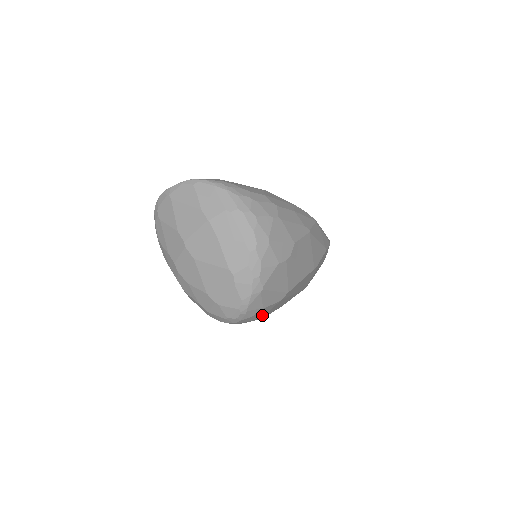
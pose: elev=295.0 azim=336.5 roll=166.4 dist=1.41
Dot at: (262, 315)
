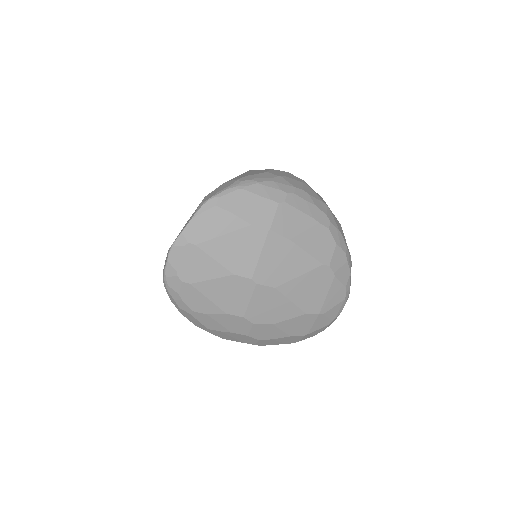
Dot at: occluded
